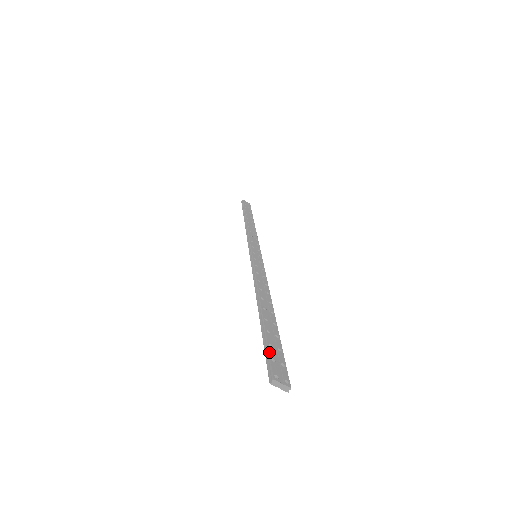
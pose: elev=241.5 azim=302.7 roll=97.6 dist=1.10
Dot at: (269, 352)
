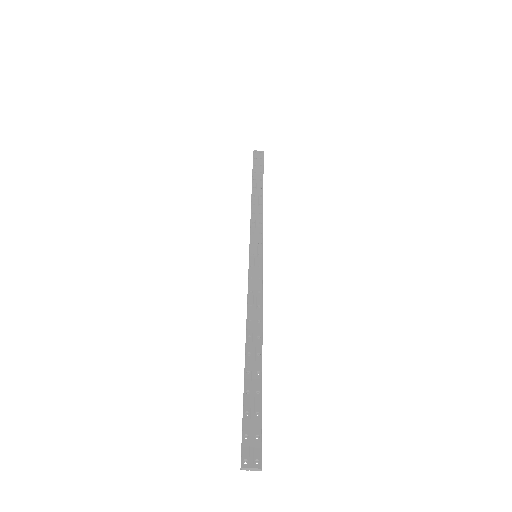
Dot at: (243, 426)
